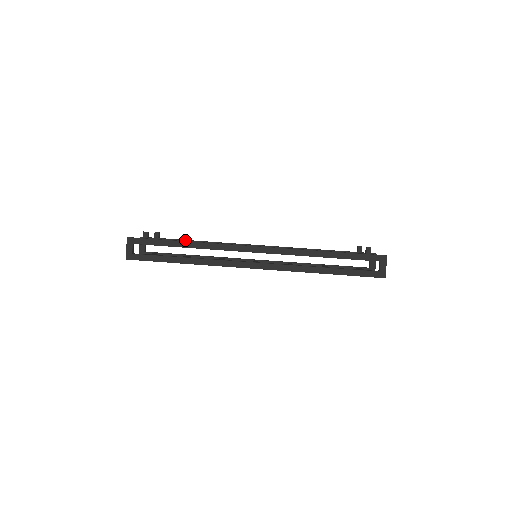
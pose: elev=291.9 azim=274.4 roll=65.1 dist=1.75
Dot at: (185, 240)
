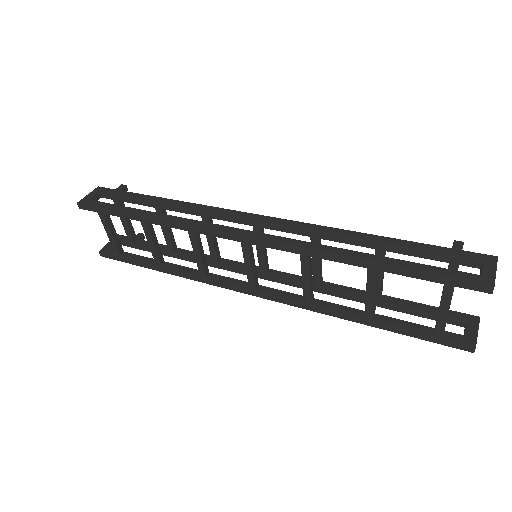
Dot at: occluded
